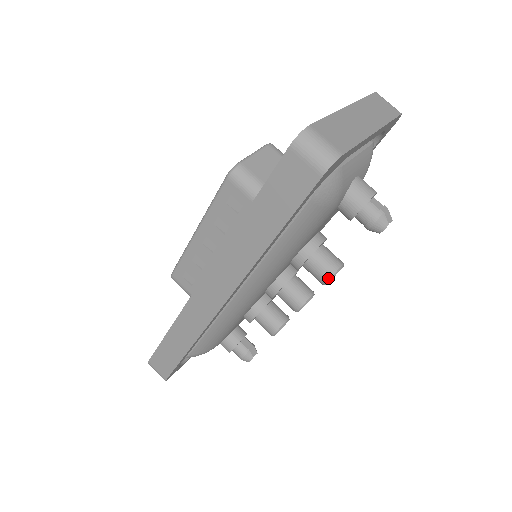
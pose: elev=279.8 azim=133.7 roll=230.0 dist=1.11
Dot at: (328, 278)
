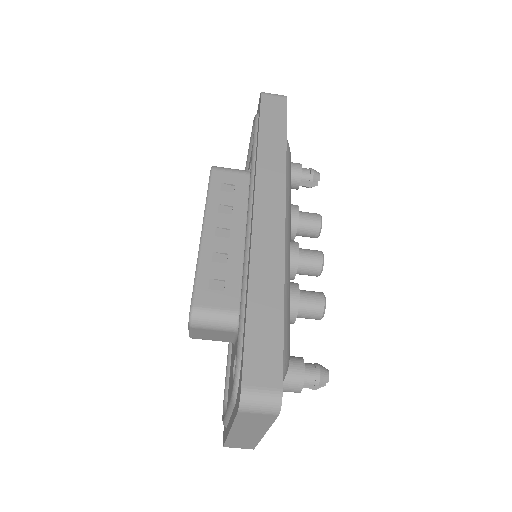
Dot at: occluded
